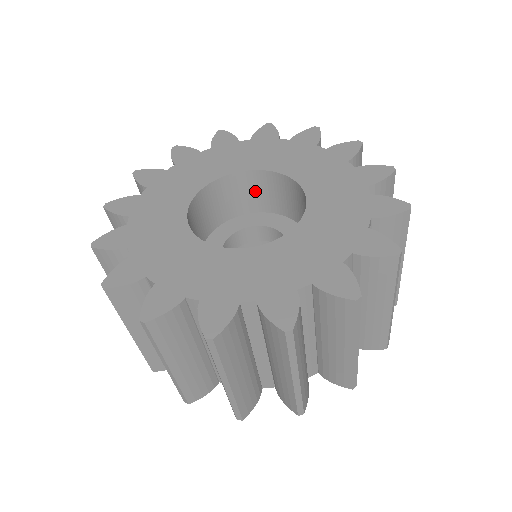
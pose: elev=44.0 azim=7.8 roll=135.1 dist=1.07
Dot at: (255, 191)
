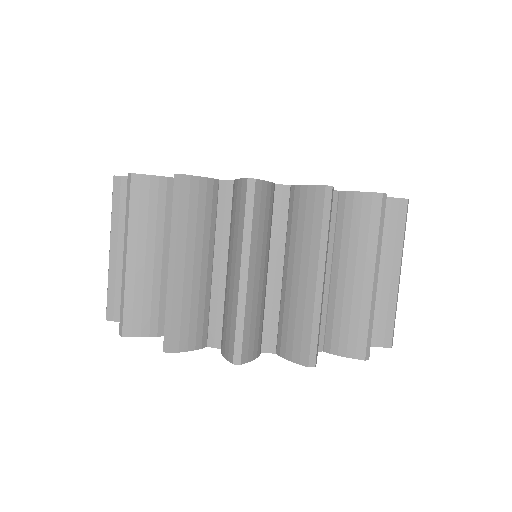
Dot at: occluded
